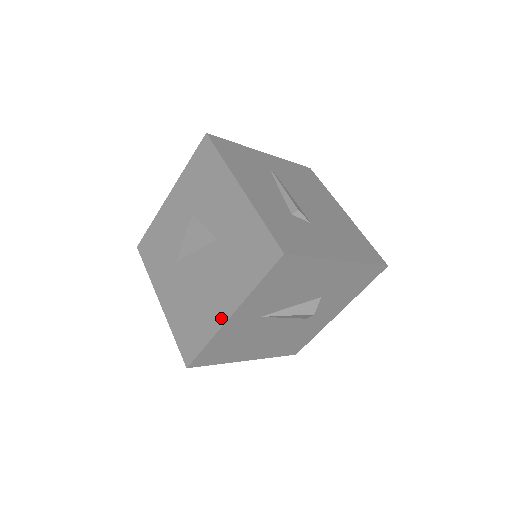
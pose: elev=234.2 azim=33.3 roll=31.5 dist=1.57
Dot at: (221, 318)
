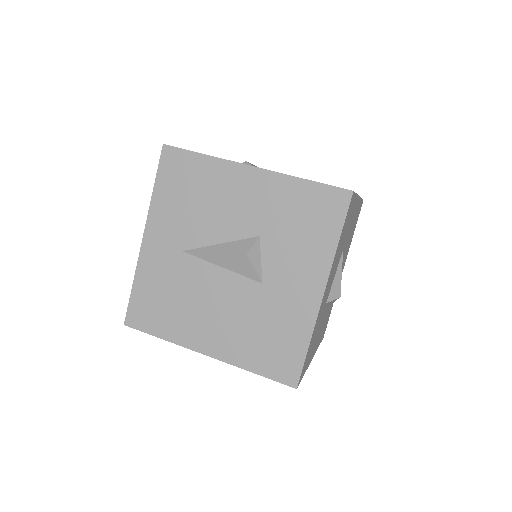
Dot at: occluded
